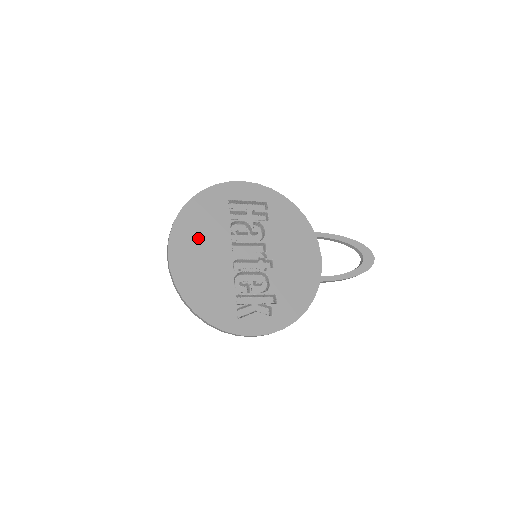
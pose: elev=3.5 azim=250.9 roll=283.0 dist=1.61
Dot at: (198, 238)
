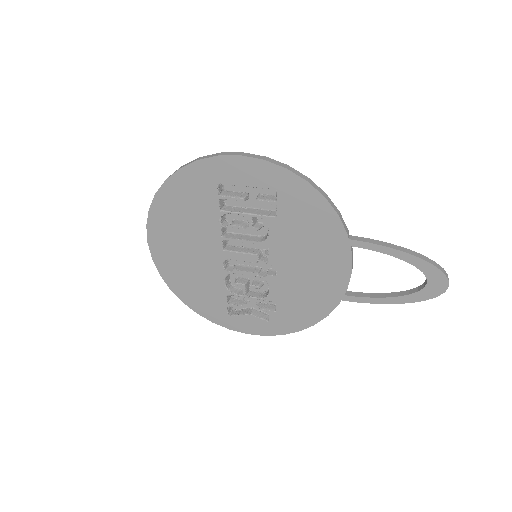
Dot at: (180, 230)
